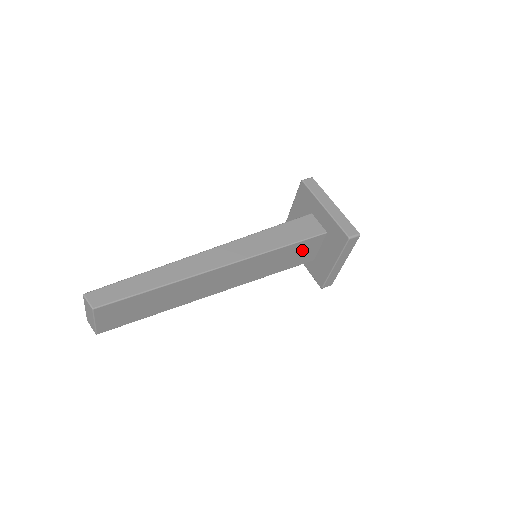
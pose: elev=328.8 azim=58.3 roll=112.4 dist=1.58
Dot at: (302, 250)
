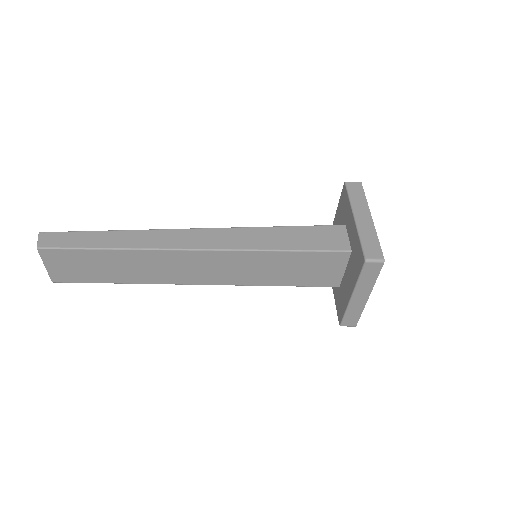
Dot at: (315, 265)
